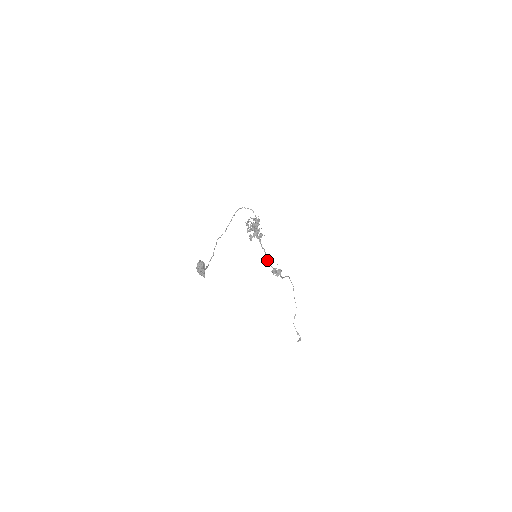
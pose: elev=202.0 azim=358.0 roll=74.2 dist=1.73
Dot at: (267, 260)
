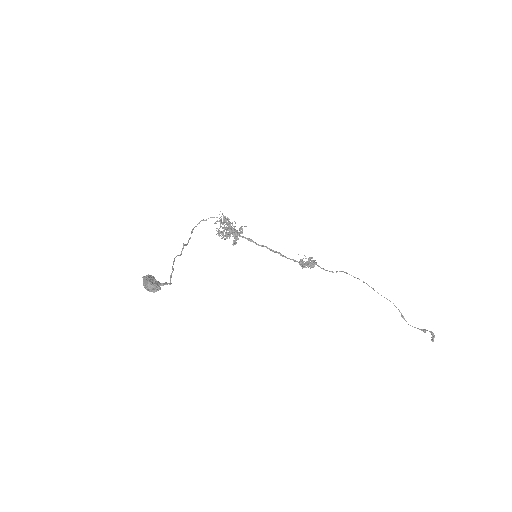
Dot at: occluded
